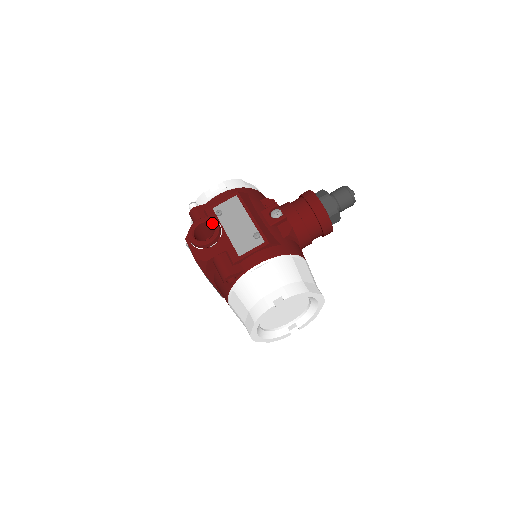
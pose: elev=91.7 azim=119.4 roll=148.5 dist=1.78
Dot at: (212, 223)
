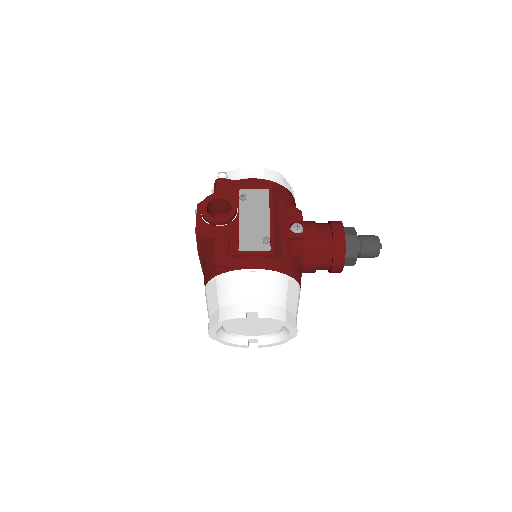
Dot at: (231, 204)
